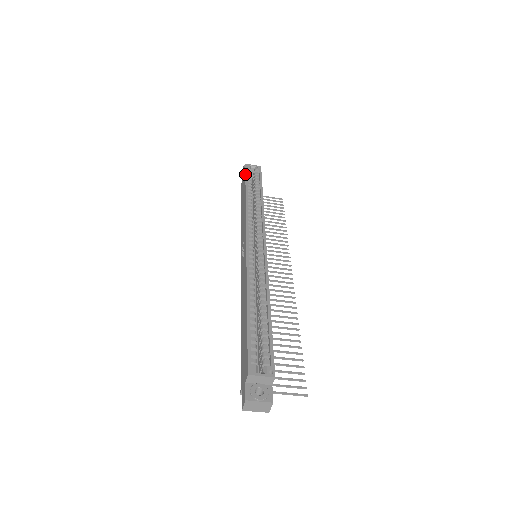
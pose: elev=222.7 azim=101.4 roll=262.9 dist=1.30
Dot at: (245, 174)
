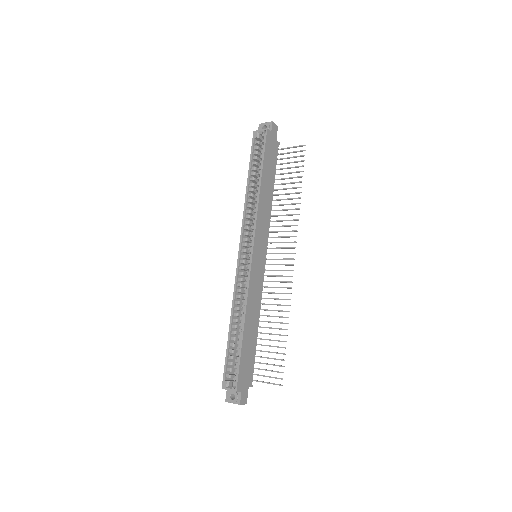
Dot at: occluded
